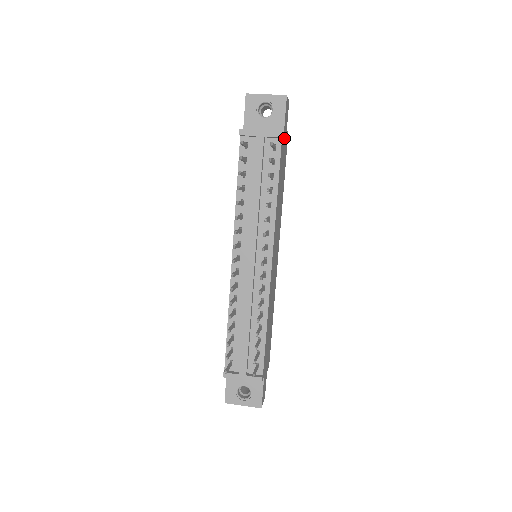
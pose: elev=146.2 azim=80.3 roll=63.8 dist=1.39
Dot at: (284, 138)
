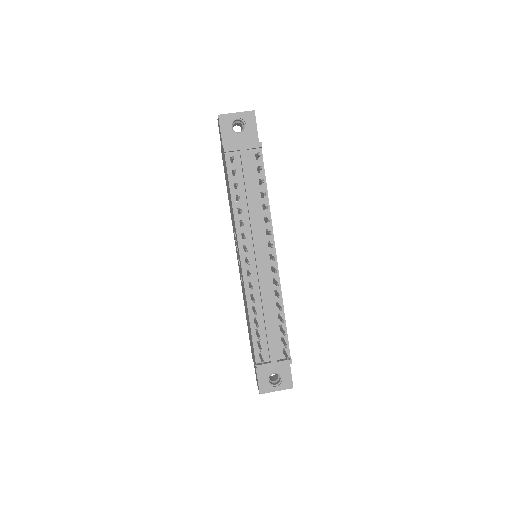
Dot at: occluded
